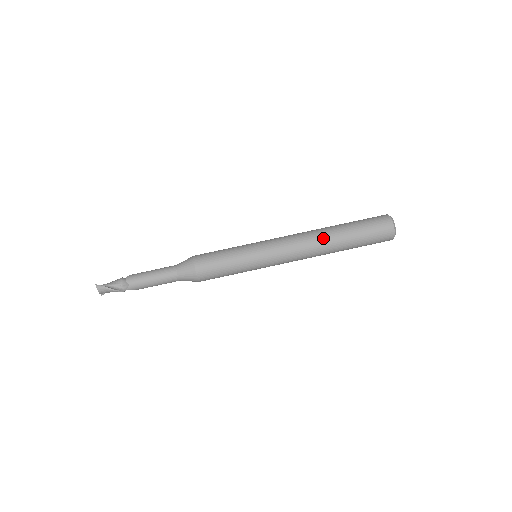
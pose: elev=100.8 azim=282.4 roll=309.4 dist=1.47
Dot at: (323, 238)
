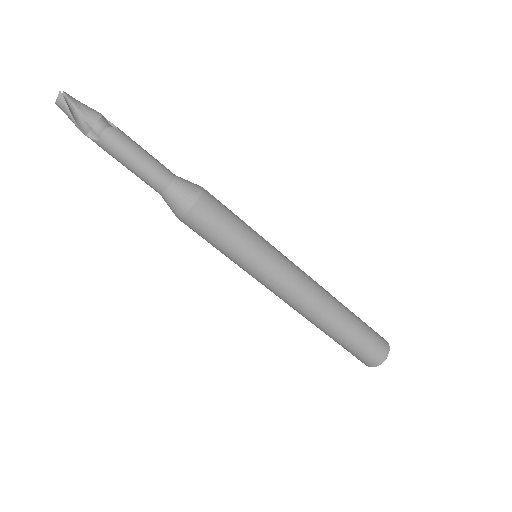
Dot at: (324, 315)
